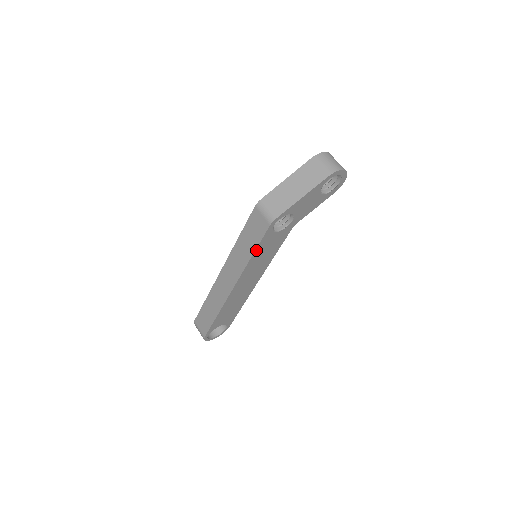
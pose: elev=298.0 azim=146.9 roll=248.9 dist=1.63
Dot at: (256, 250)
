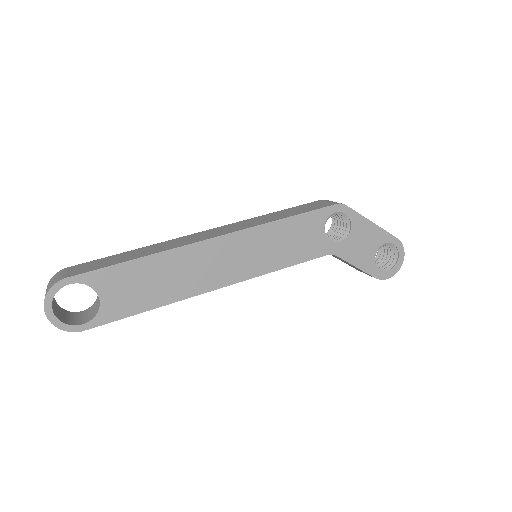
Dot at: (295, 217)
